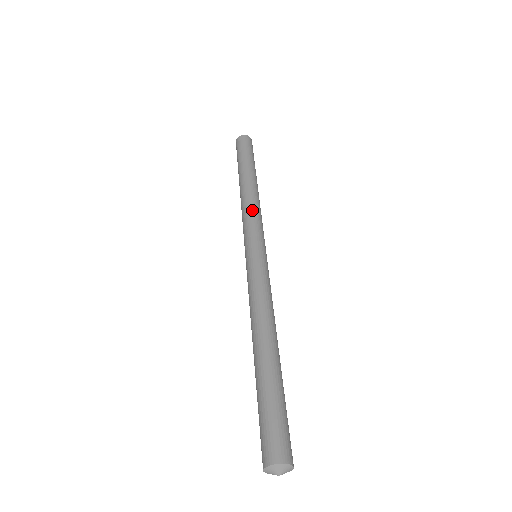
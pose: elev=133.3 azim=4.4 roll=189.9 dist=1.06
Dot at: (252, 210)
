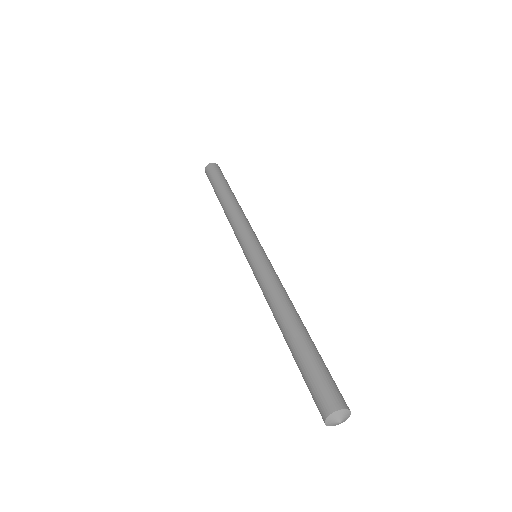
Dot at: (236, 221)
